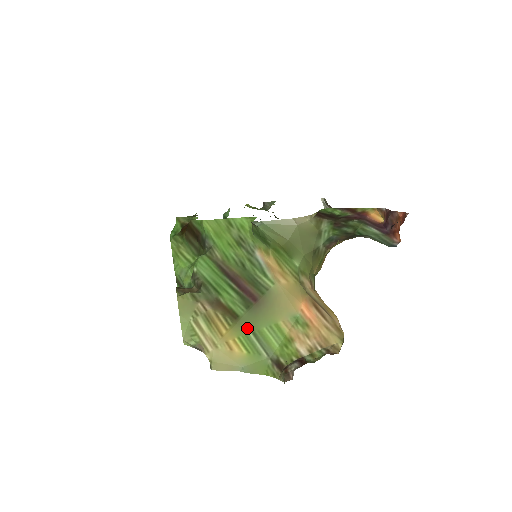
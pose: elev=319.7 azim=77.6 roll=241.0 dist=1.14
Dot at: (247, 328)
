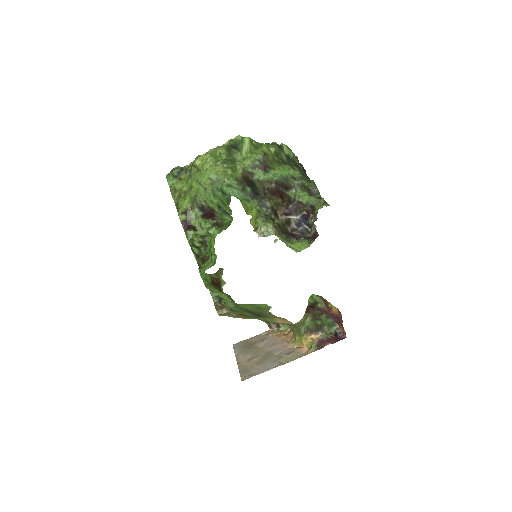
Dot at: occluded
